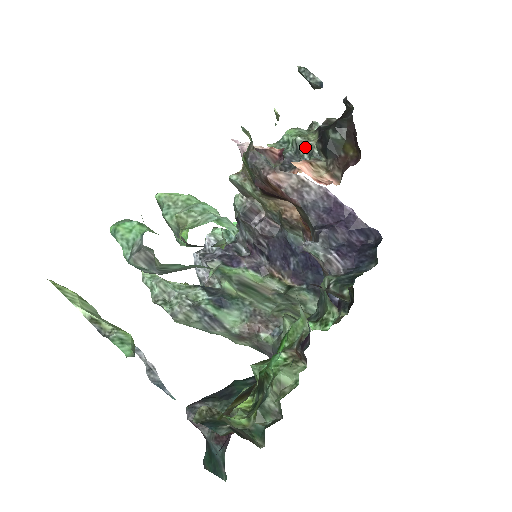
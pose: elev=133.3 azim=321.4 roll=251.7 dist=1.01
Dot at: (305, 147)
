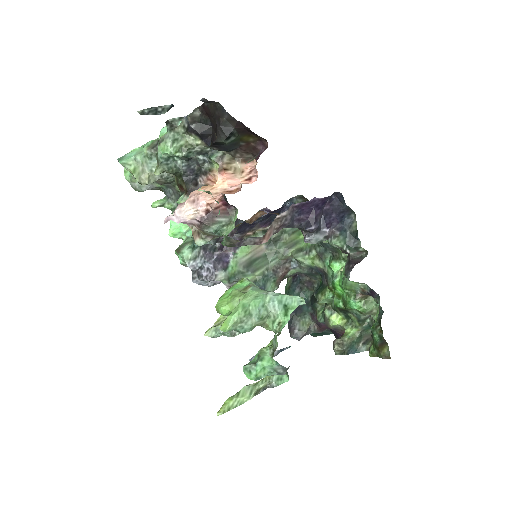
Dot at: (194, 153)
